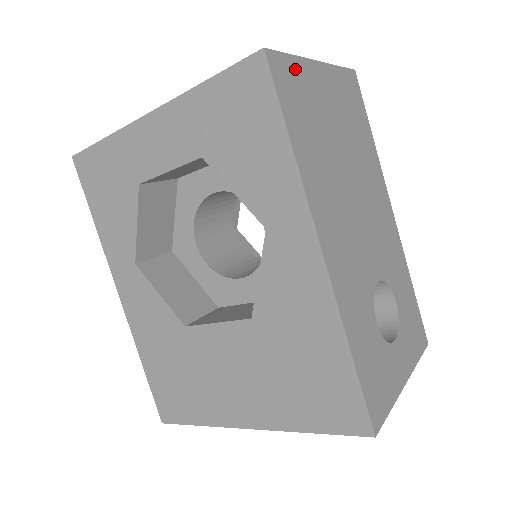
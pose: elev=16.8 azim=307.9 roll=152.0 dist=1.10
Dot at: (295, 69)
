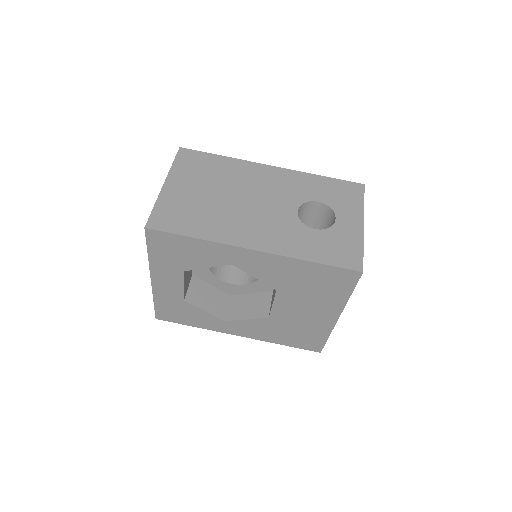
Dot at: (161, 209)
